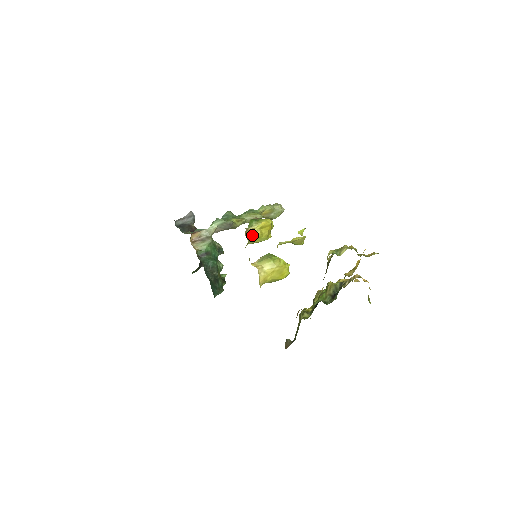
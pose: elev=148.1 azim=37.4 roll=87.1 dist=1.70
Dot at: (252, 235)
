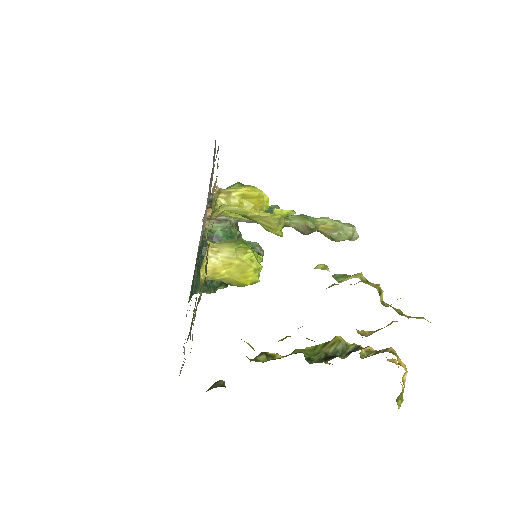
Dot at: (227, 202)
